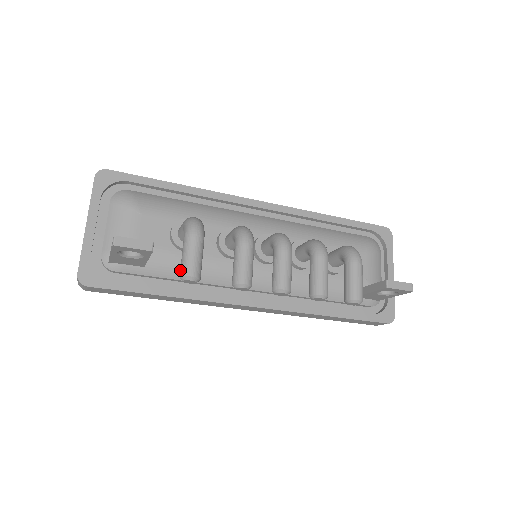
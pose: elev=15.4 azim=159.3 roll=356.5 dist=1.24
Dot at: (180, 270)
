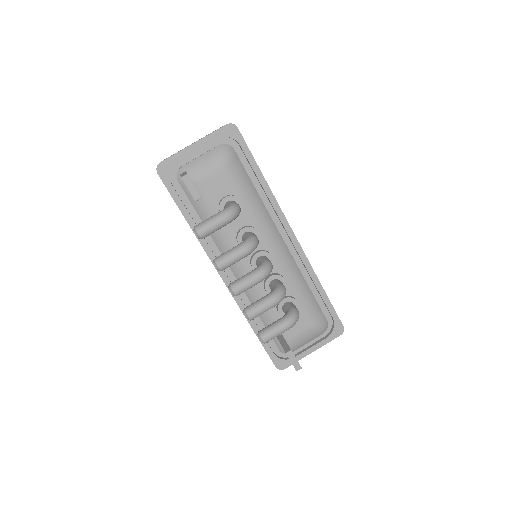
Dot at: (198, 224)
